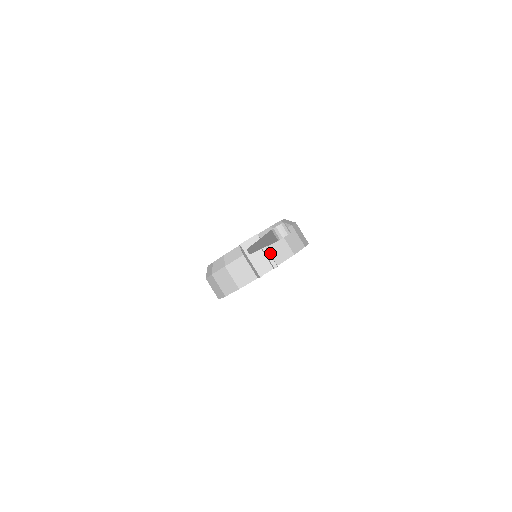
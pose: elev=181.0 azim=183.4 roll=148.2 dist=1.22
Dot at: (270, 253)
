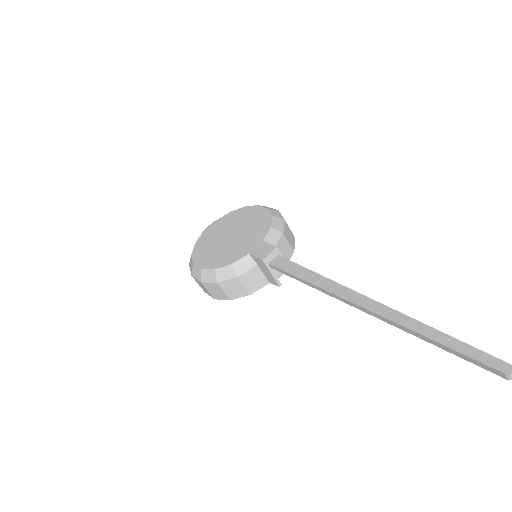
Dot at: occluded
